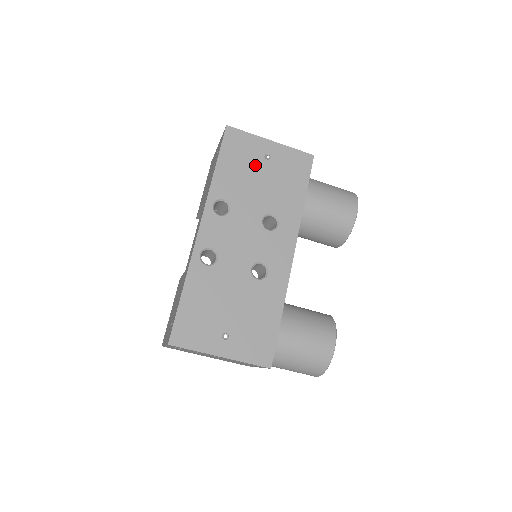
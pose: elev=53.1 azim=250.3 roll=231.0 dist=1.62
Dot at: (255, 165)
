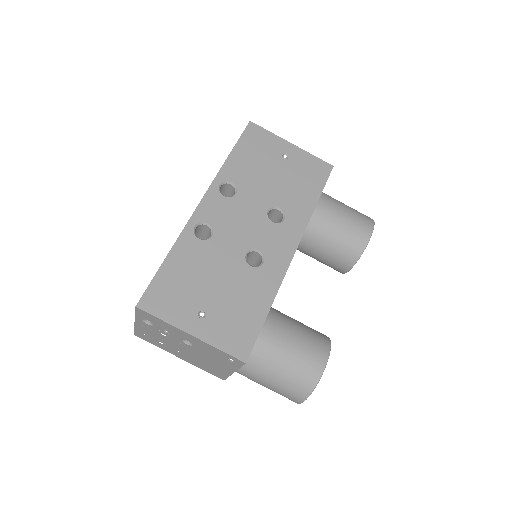
Dot at: (271, 160)
